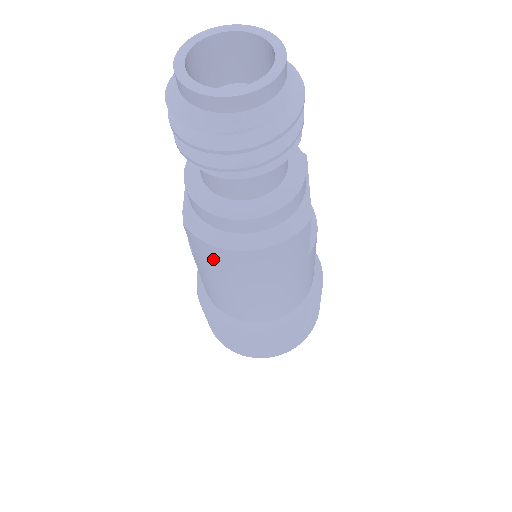
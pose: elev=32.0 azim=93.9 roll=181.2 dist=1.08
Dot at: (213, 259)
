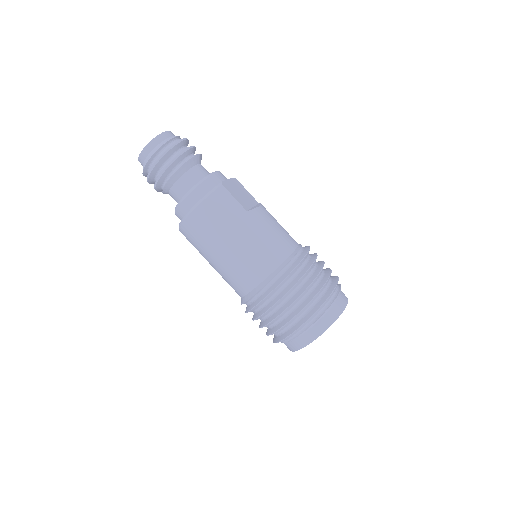
Dot at: (193, 235)
